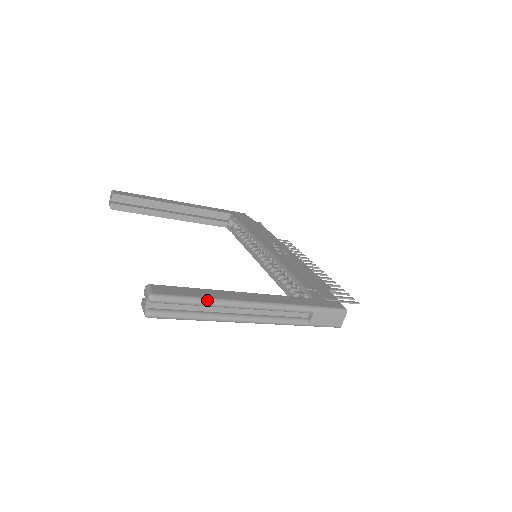
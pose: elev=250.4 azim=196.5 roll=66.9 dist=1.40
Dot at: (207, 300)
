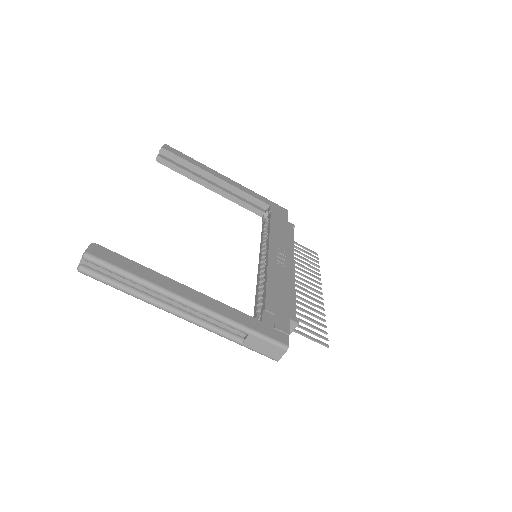
Dot at: (138, 279)
